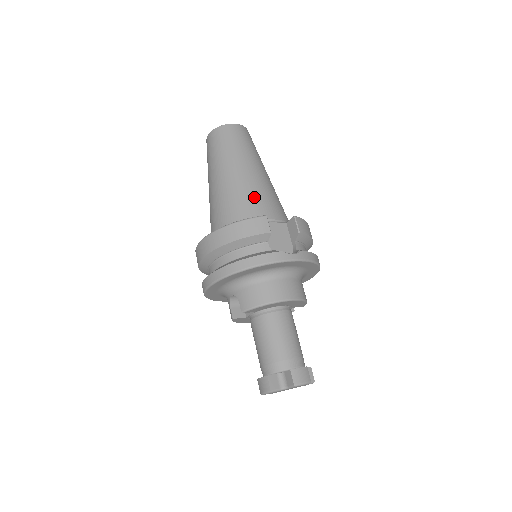
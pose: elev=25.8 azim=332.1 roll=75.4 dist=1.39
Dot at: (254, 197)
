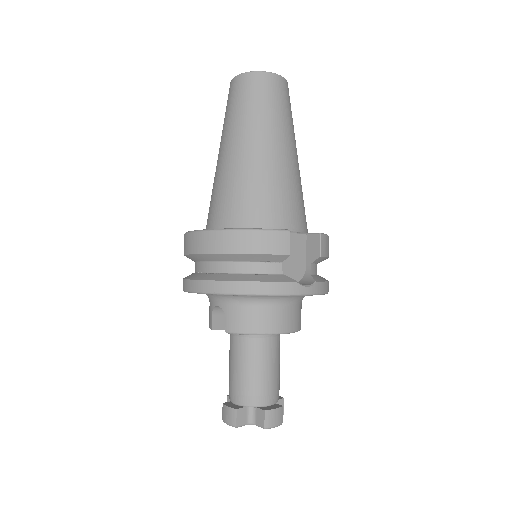
Dot at: (278, 192)
